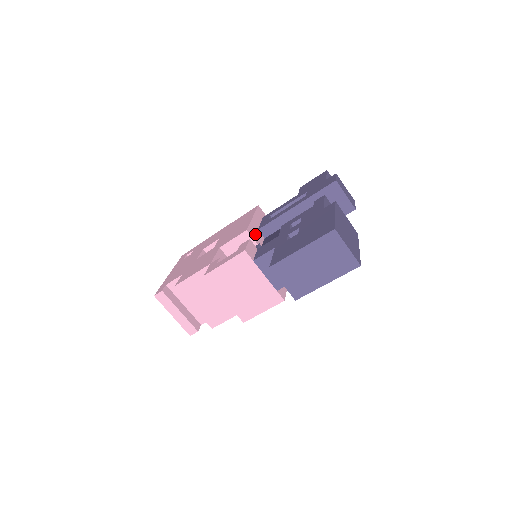
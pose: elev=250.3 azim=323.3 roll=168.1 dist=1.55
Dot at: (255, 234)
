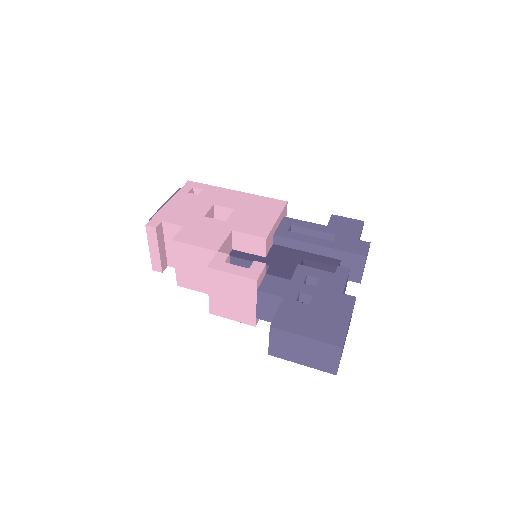
Dot at: (269, 241)
